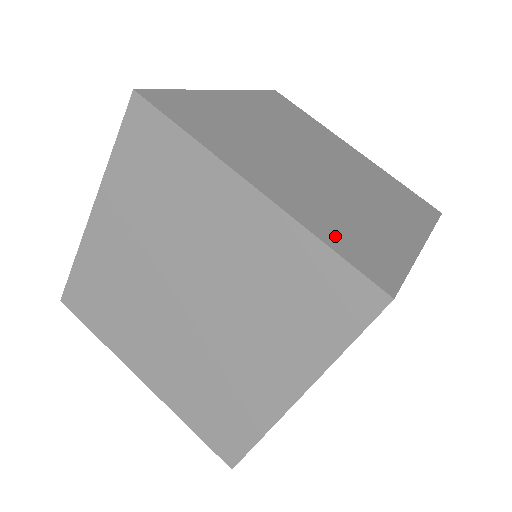
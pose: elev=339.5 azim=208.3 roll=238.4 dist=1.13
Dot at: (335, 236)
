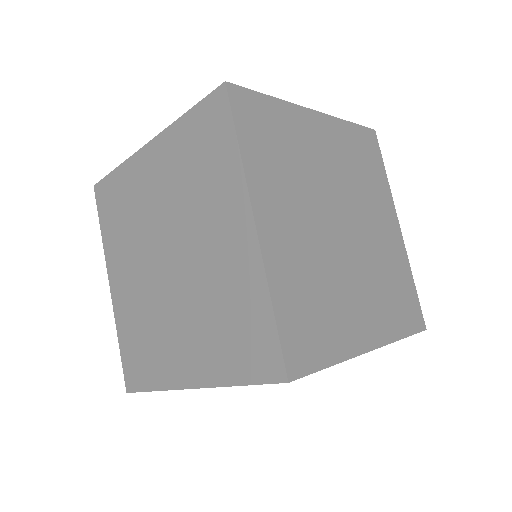
Dot at: (289, 304)
